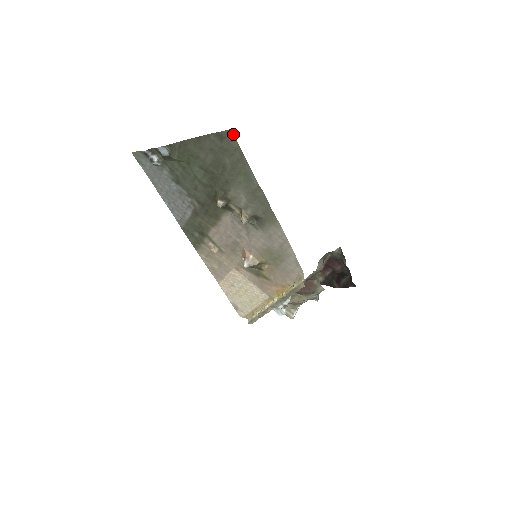
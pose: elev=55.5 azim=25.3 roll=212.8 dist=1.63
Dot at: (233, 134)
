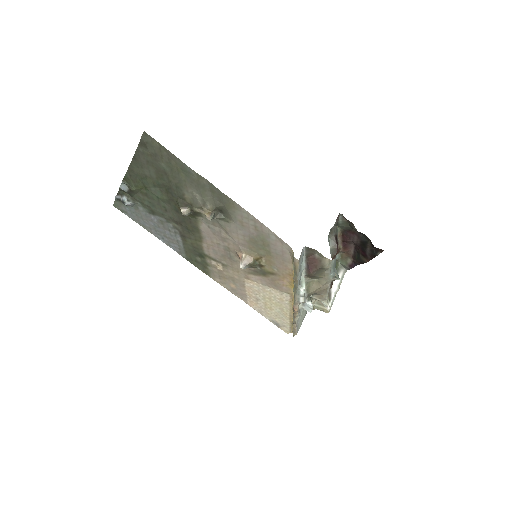
Dot at: (149, 135)
